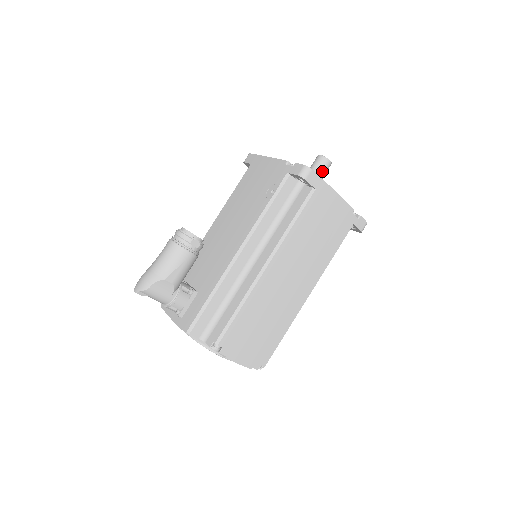
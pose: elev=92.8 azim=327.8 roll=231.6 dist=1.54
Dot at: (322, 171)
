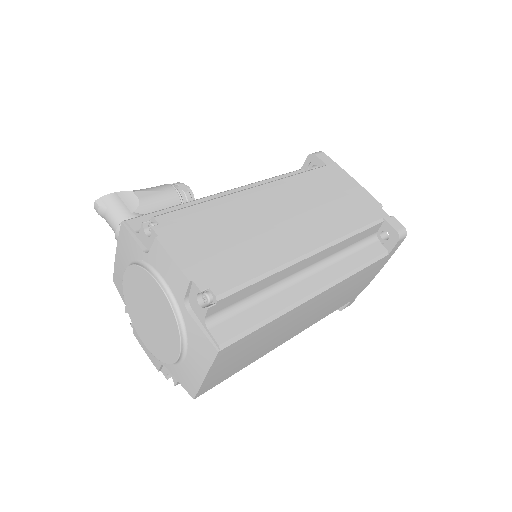
Dot at: occluded
